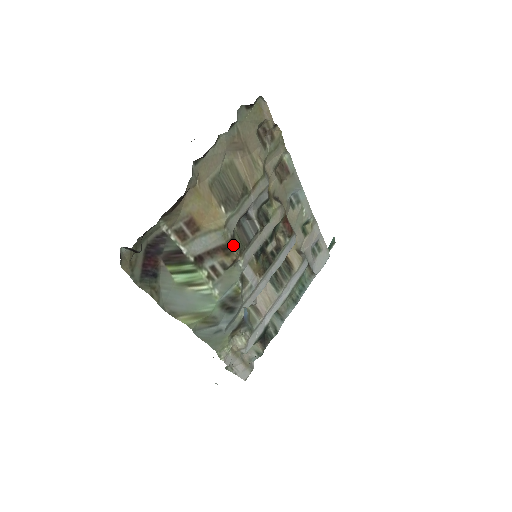
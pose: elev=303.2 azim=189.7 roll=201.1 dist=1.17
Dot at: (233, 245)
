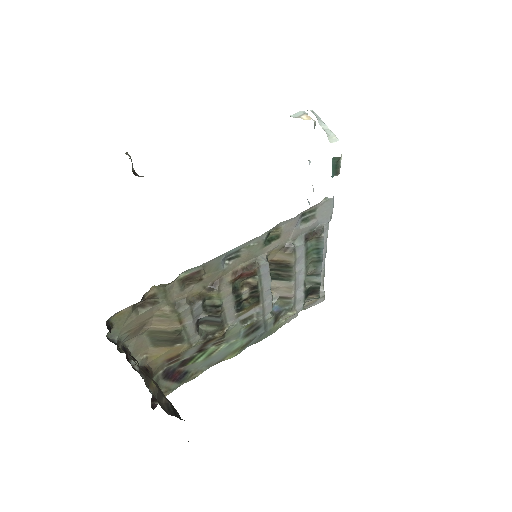
Dot at: (211, 336)
